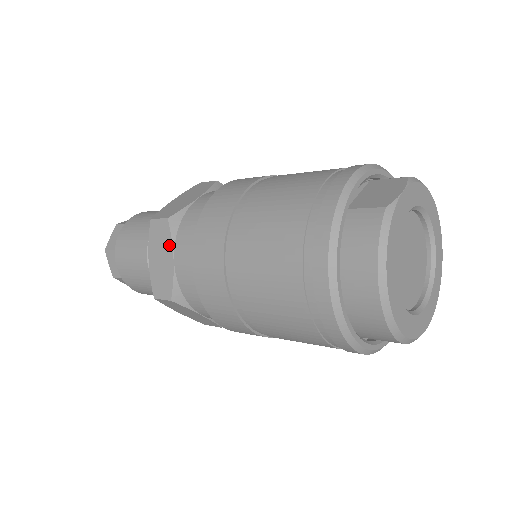
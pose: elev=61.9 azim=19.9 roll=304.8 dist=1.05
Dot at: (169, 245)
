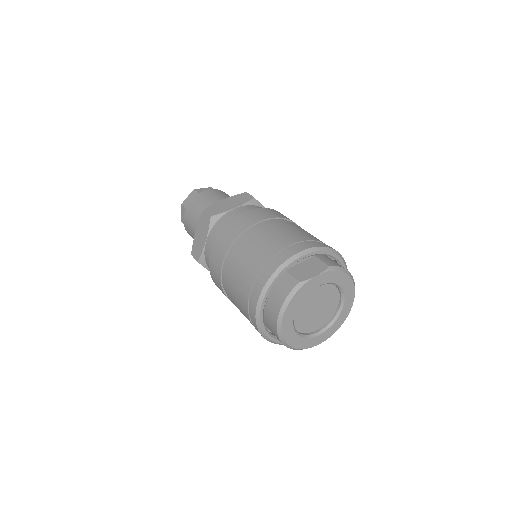
Dot at: (206, 231)
